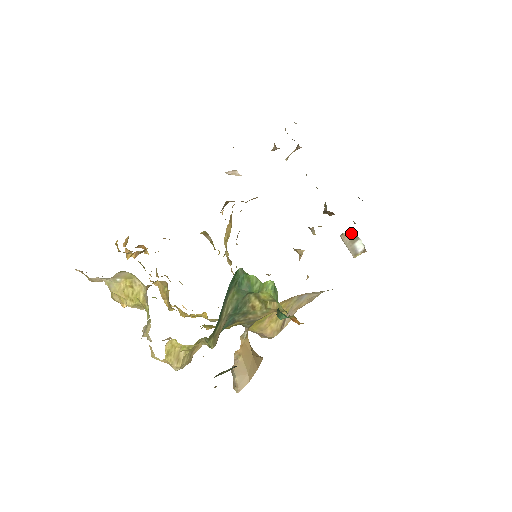
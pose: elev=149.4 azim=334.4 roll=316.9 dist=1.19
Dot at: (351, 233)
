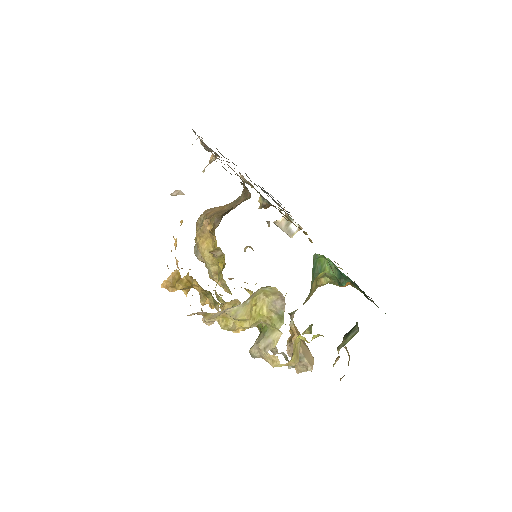
Dot at: (284, 218)
